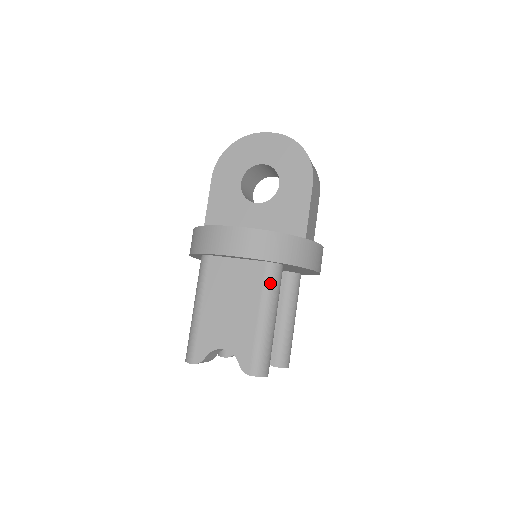
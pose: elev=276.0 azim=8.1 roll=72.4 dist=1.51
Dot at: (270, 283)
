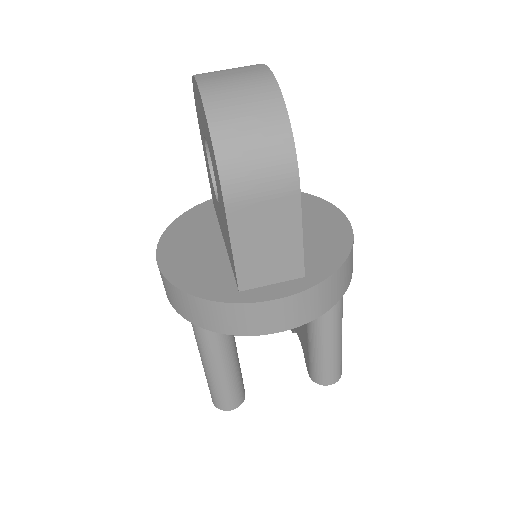
Dot at: (197, 334)
